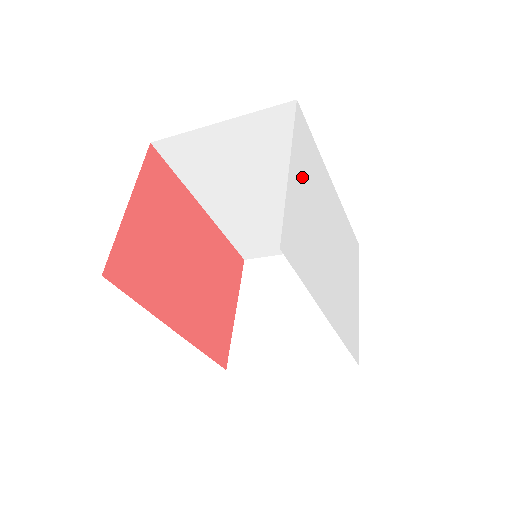
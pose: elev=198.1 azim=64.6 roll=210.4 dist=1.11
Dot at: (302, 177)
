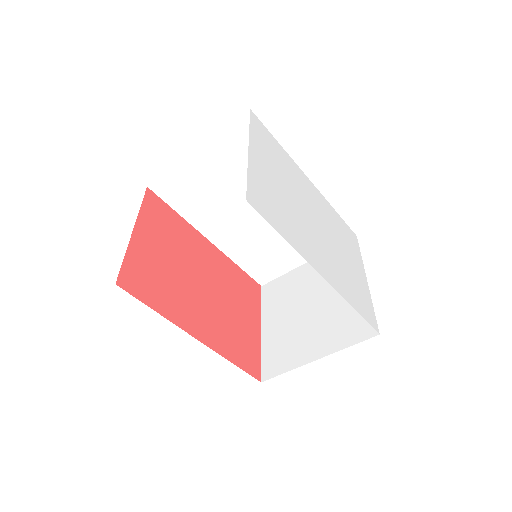
Dot at: (266, 162)
